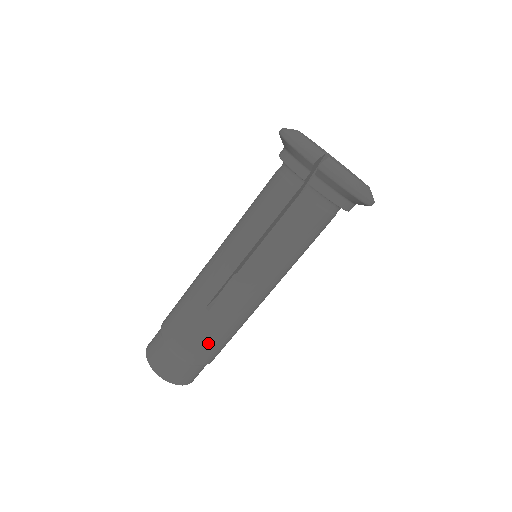
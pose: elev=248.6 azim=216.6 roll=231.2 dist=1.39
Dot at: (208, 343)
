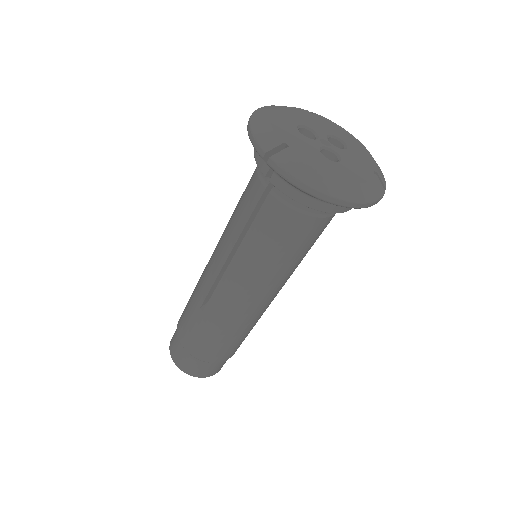
Dot at: (209, 343)
